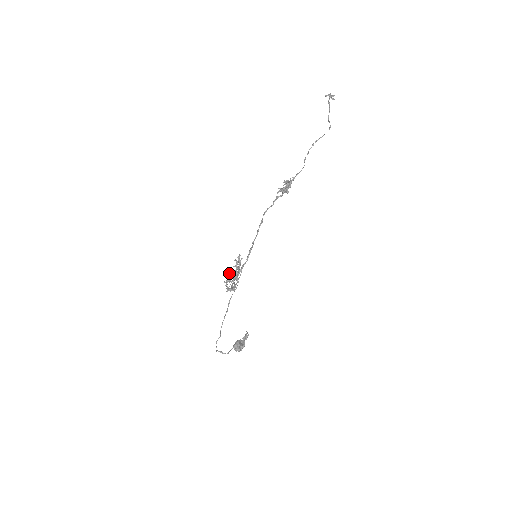
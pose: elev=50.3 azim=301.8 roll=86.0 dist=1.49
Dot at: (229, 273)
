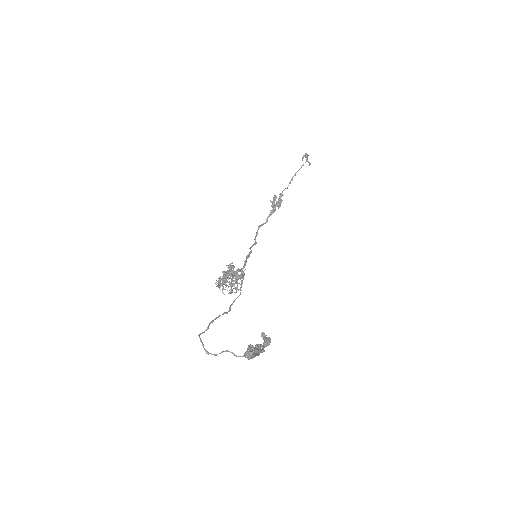
Dot at: occluded
